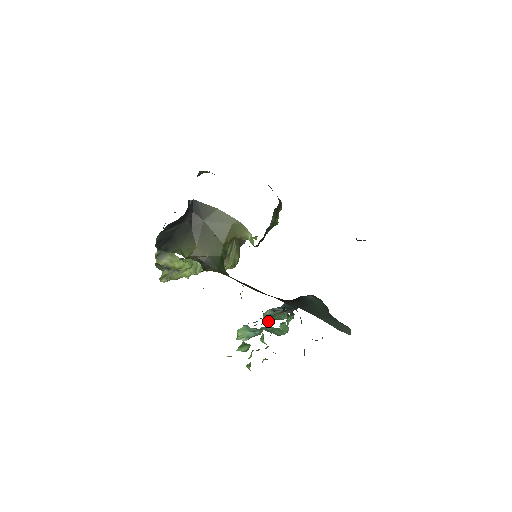
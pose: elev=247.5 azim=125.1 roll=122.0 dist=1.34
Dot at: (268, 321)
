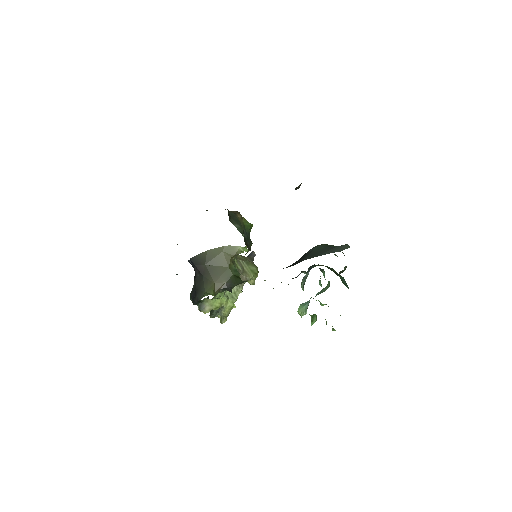
Dot at: occluded
